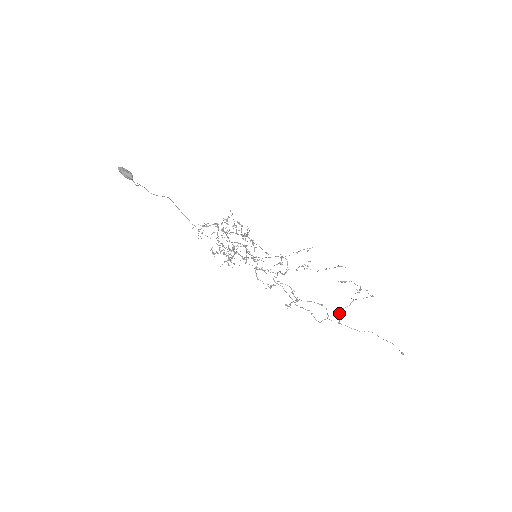
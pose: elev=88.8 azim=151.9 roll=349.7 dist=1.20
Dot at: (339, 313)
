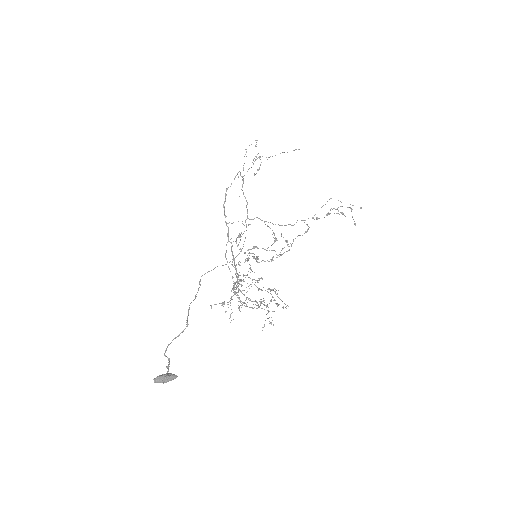
Dot at: (316, 218)
